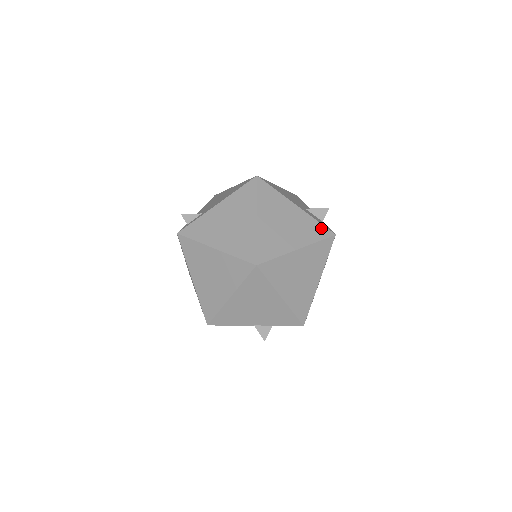
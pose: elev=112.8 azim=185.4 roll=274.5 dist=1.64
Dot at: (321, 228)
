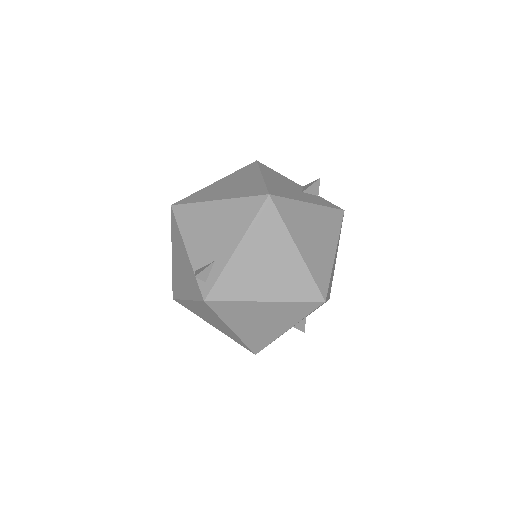
Dot at: (335, 213)
